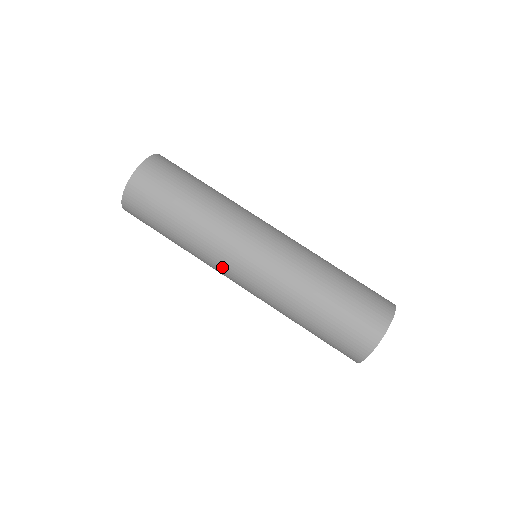
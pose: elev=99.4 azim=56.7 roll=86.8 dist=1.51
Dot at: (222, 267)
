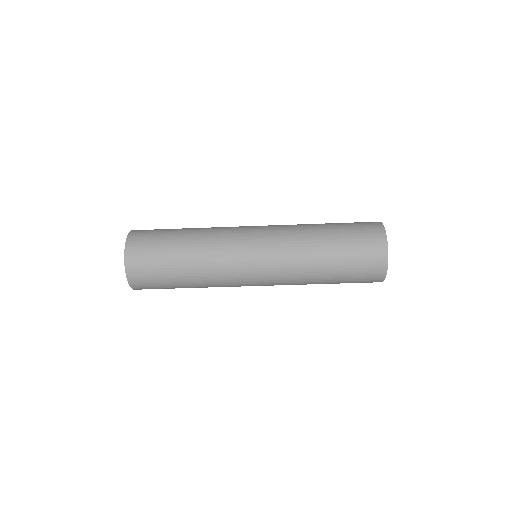
Dot at: (239, 285)
